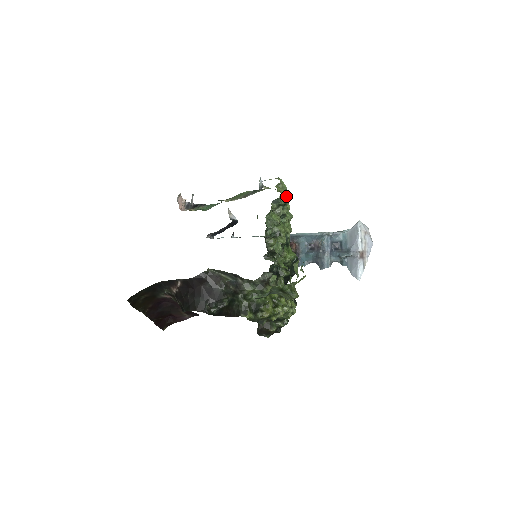
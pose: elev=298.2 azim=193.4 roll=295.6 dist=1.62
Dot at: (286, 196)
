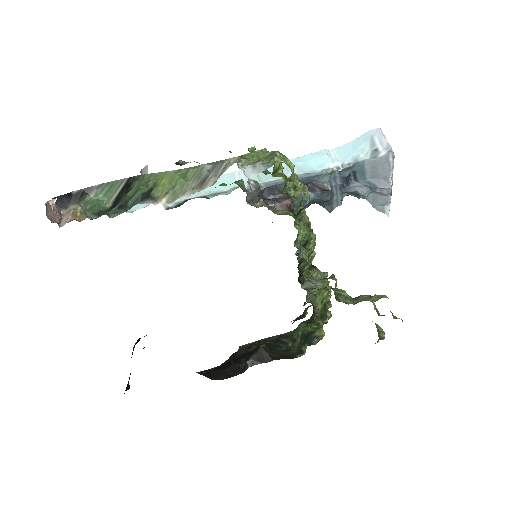
Dot at: (302, 185)
